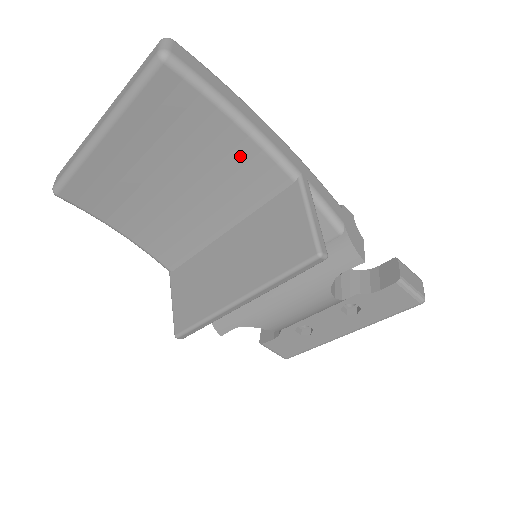
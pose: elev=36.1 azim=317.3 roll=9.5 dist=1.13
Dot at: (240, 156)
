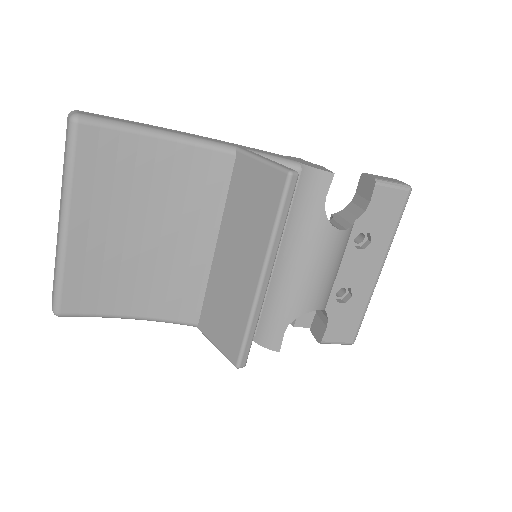
Dot at: (182, 165)
